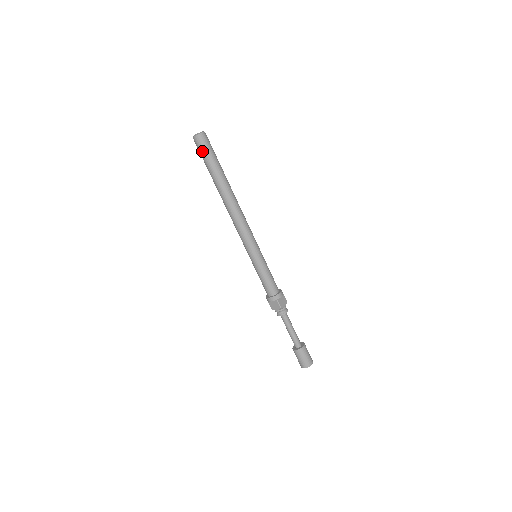
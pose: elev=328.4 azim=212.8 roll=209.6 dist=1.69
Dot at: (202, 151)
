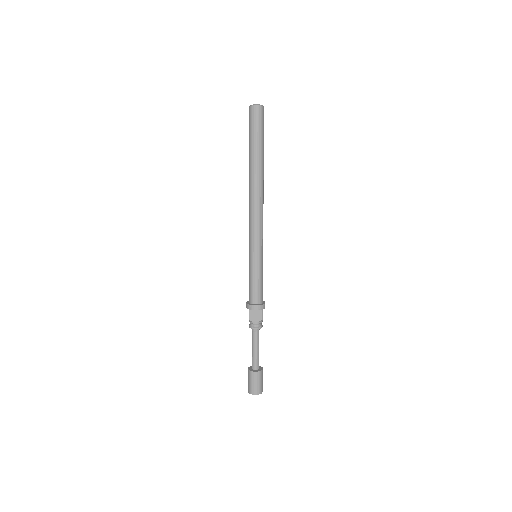
Dot at: (249, 124)
